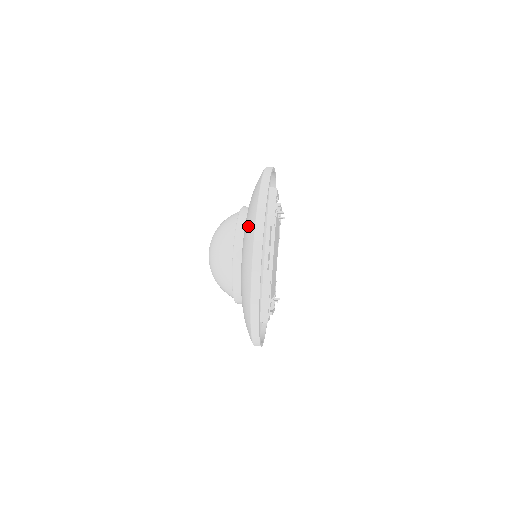
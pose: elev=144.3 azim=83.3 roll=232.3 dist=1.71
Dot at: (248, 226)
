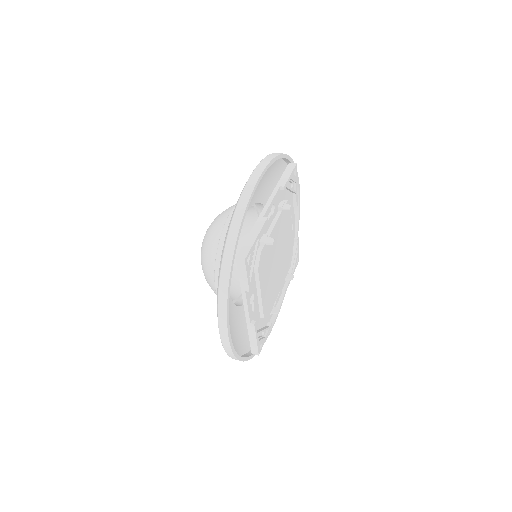
Dot at: occluded
